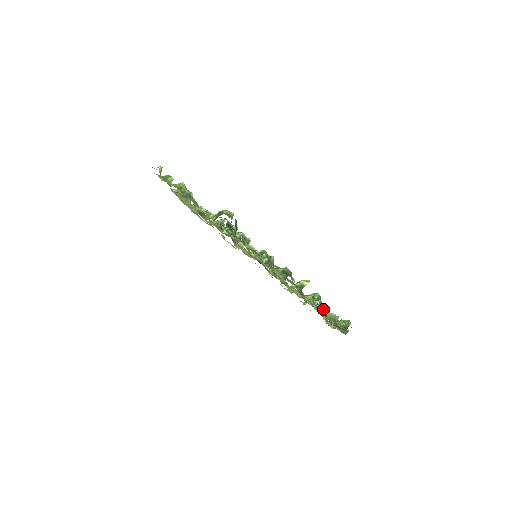
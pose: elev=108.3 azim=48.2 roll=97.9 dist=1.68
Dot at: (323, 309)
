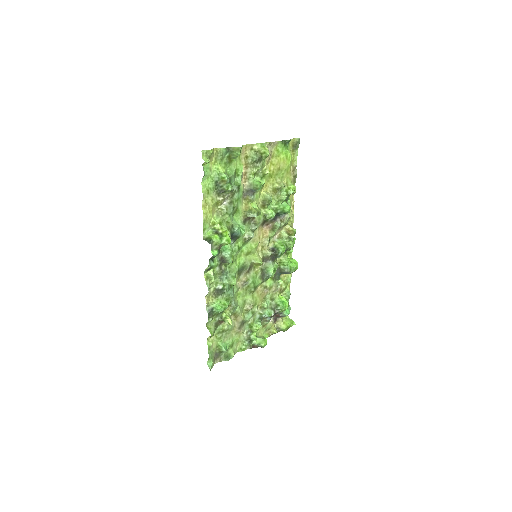
Dot at: (253, 327)
